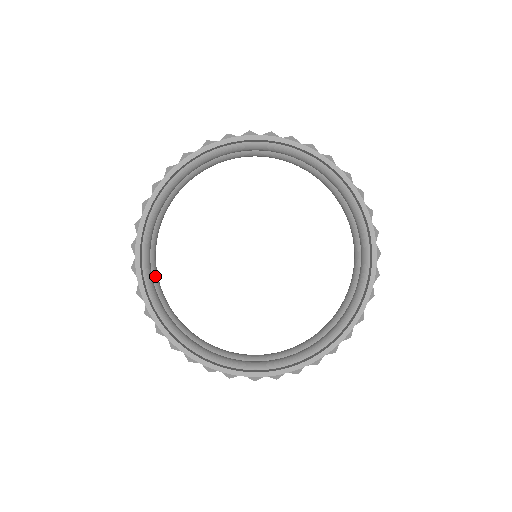
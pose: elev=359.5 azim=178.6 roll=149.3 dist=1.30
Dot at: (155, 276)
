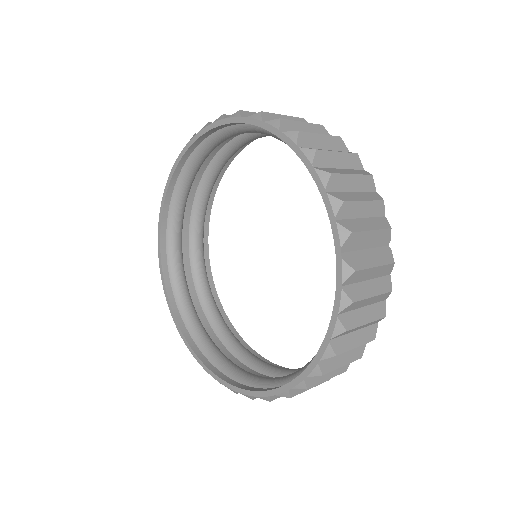
Dot at: (200, 199)
